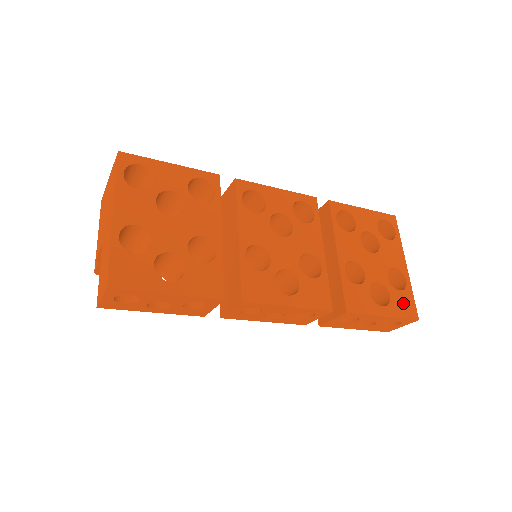
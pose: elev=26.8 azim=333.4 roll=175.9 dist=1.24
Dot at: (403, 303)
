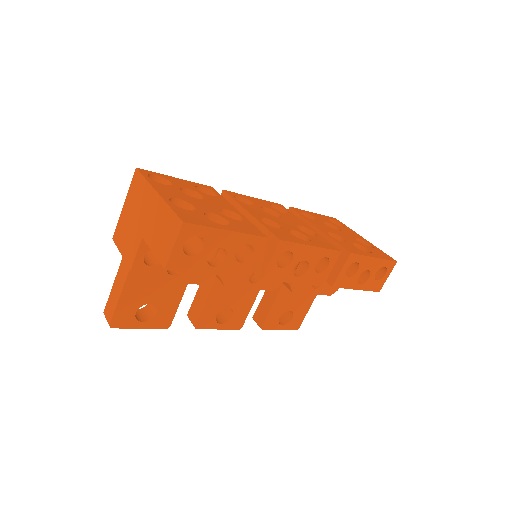
Dot at: (380, 253)
